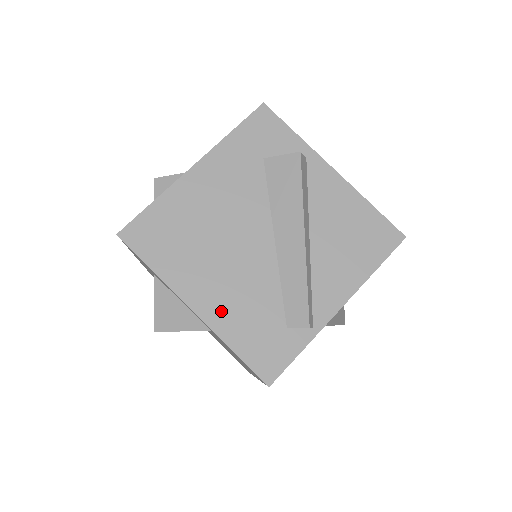
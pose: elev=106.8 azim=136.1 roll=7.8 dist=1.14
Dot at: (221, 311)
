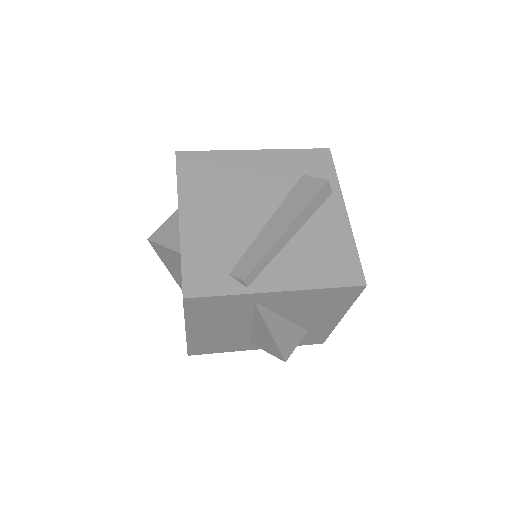
Dot at: (196, 232)
